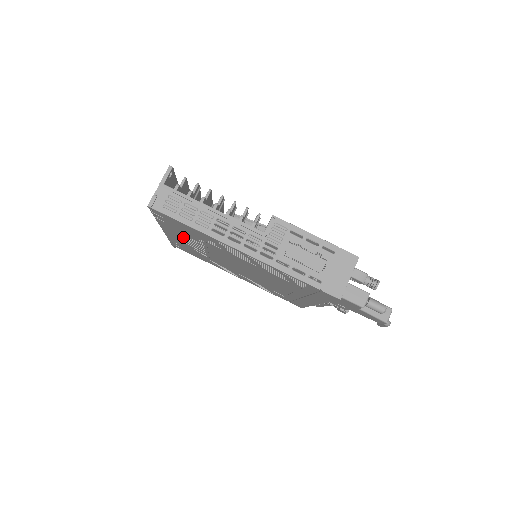
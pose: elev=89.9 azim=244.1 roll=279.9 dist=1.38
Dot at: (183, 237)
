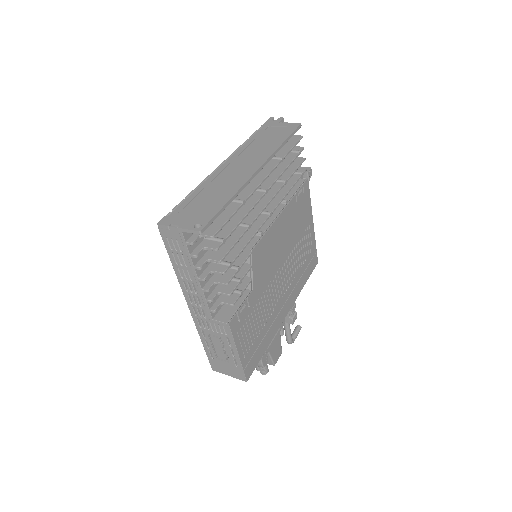
Dot at: occluded
